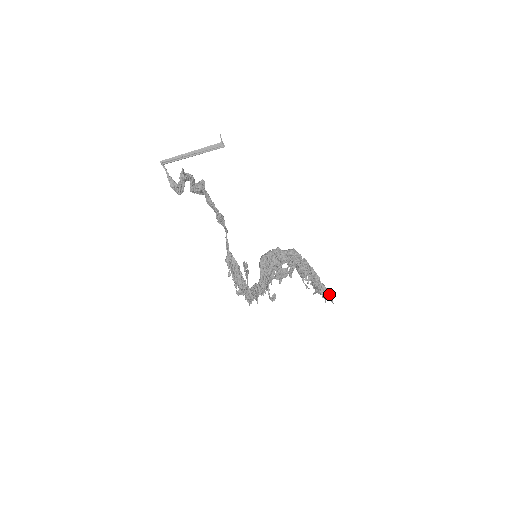
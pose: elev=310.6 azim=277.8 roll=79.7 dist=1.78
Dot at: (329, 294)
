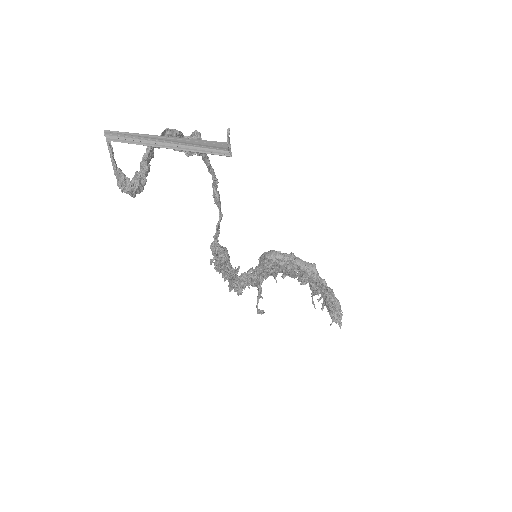
Dot at: (341, 316)
